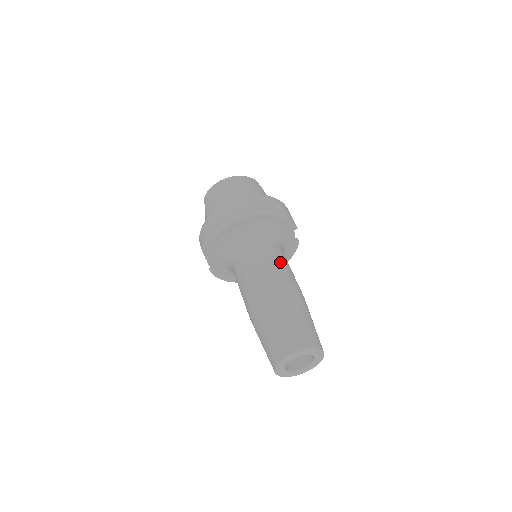
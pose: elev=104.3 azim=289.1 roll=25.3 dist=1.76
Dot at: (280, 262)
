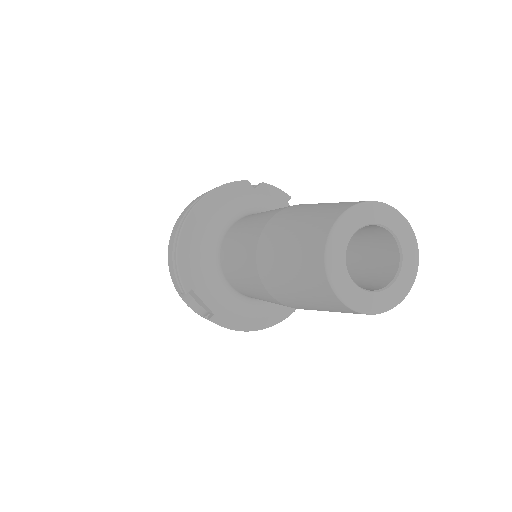
Dot at: occluded
